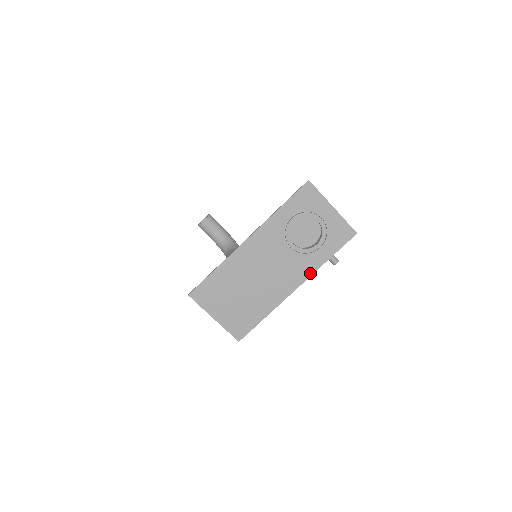
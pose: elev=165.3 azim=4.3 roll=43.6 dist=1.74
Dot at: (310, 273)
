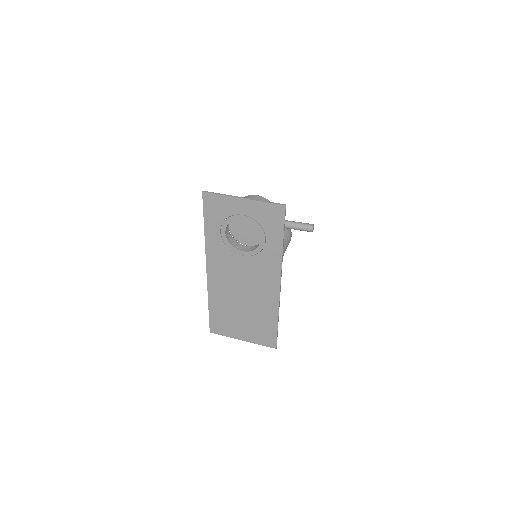
Dot at: (279, 266)
